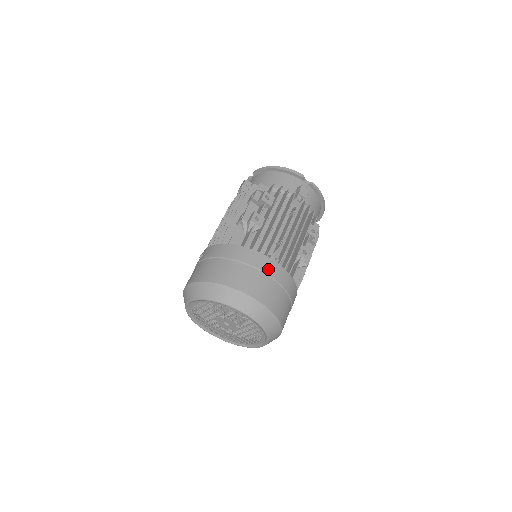
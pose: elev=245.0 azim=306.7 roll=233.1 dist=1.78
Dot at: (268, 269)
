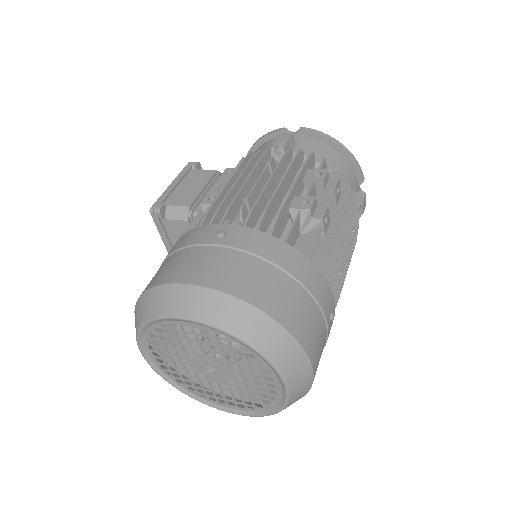
Dot at: (330, 316)
